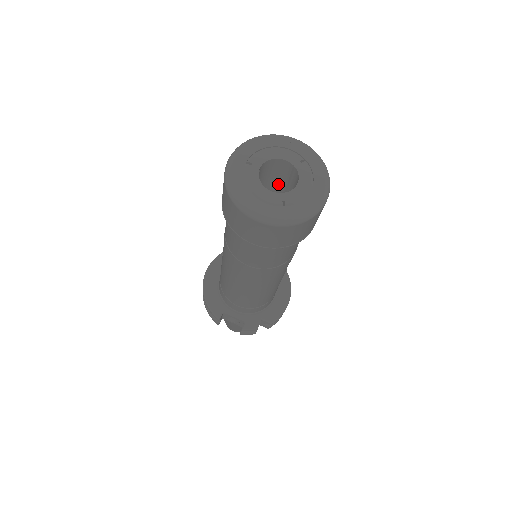
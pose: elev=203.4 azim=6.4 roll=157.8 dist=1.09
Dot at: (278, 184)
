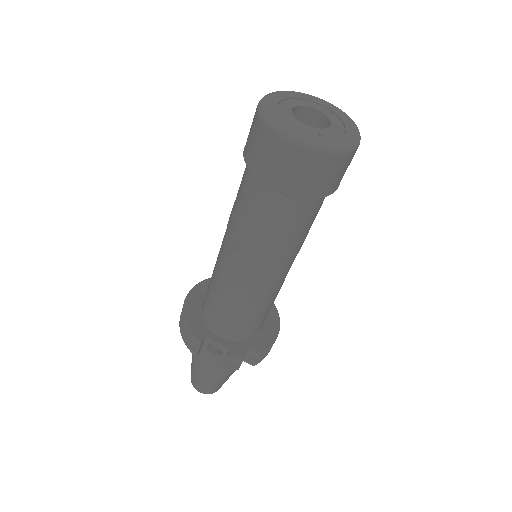
Dot at: occluded
